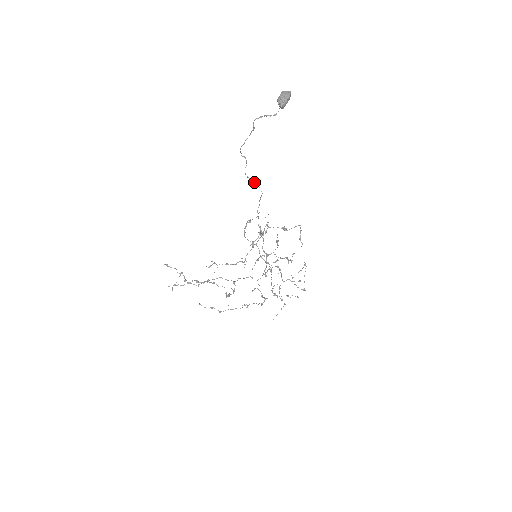
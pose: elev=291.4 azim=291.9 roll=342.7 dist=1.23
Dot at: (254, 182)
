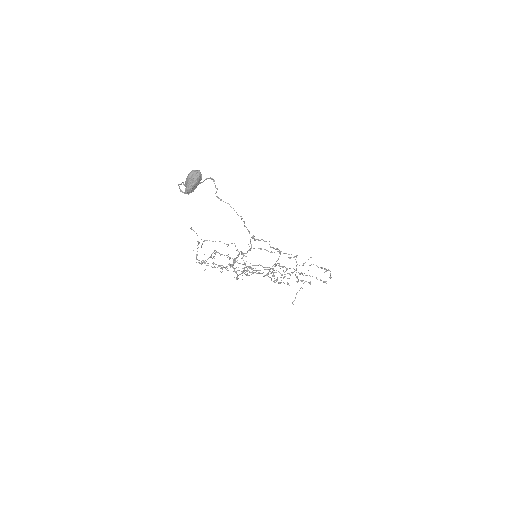
Dot at: occluded
